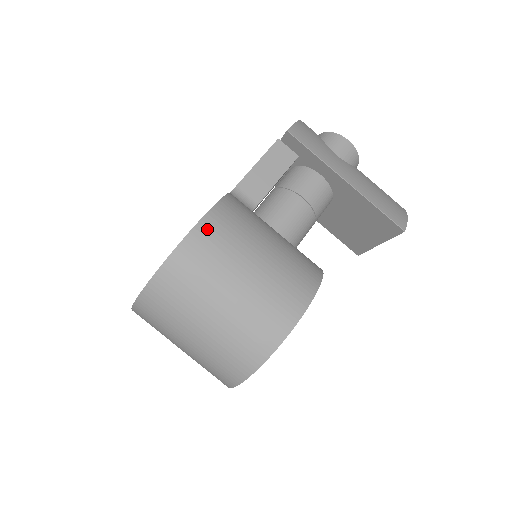
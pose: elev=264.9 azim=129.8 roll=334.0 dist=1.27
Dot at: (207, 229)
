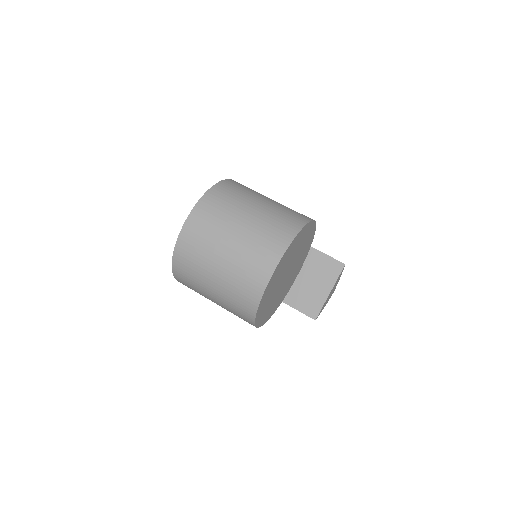
Dot at: occluded
